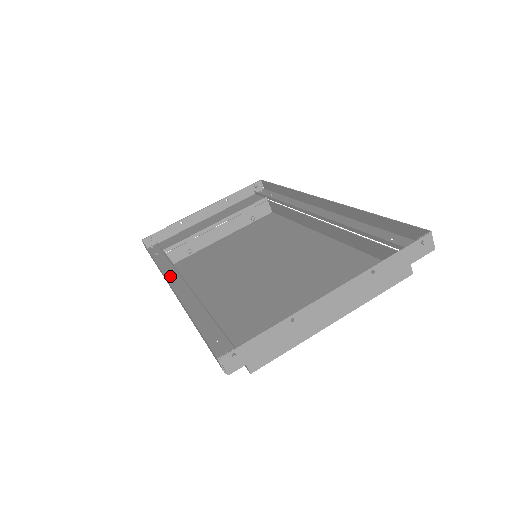
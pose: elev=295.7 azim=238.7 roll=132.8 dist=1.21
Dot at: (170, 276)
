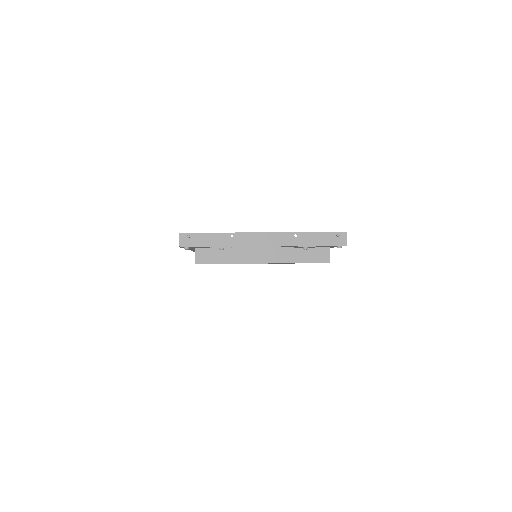
Dot at: occluded
